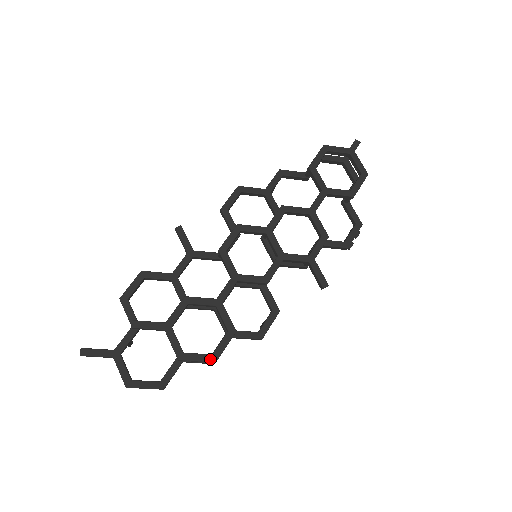
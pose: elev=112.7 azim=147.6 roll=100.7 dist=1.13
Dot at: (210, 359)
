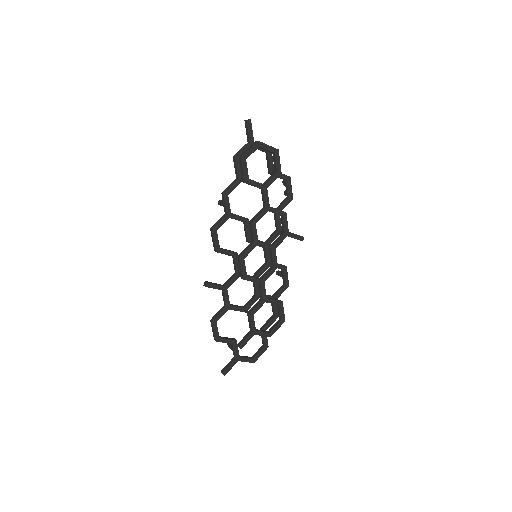
Dot at: (282, 323)
